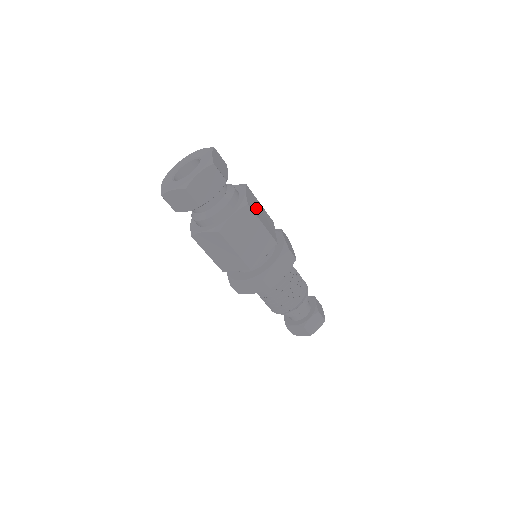
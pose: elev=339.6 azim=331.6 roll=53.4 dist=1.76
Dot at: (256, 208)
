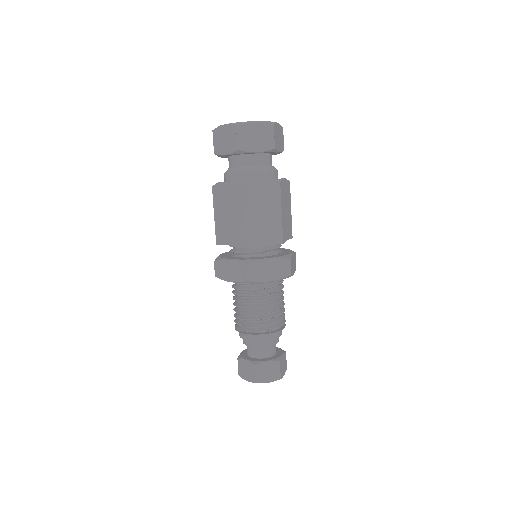
Dot at: (285, 199)
